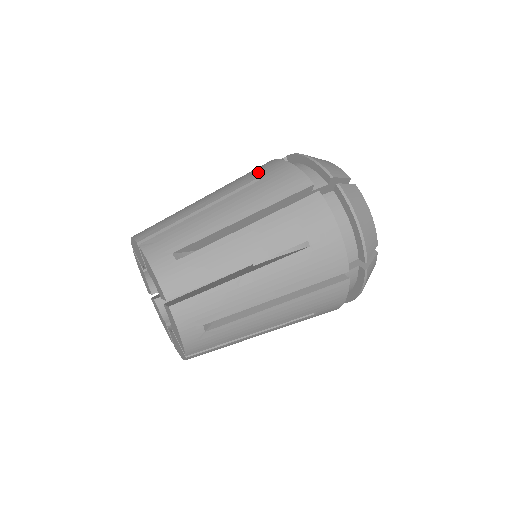
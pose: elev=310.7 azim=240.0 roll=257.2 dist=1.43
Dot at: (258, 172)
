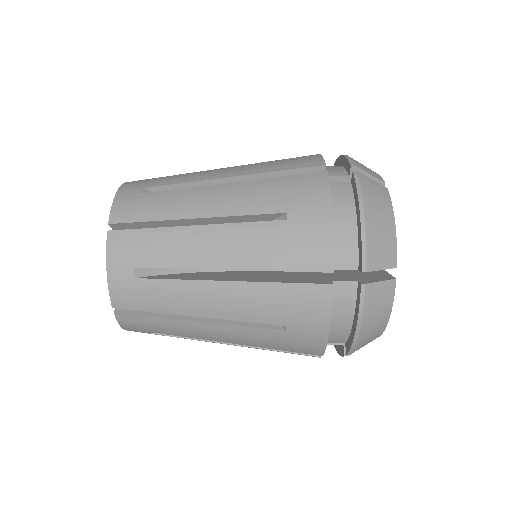
Dot at: occluded
